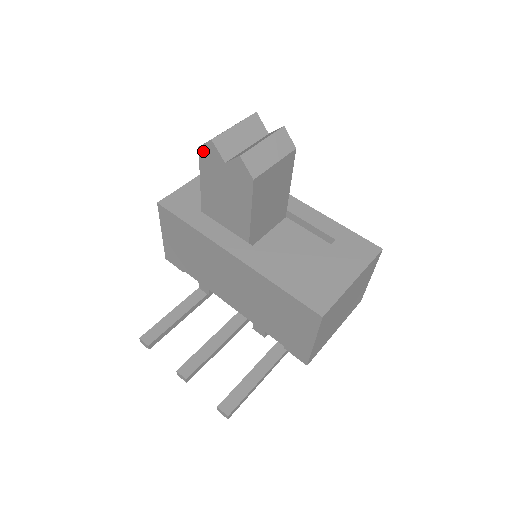
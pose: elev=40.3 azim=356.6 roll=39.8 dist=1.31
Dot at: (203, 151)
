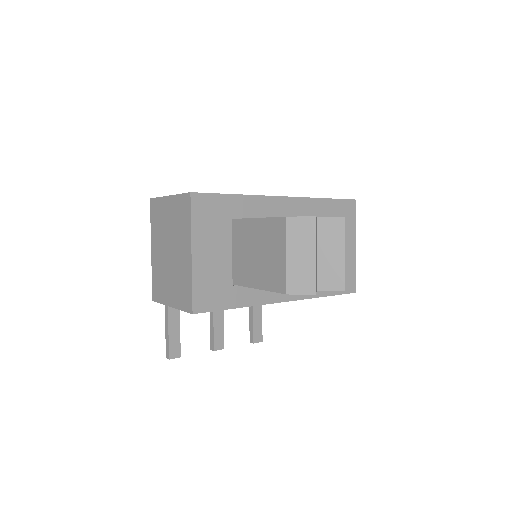
Dot at: (291, 294)
